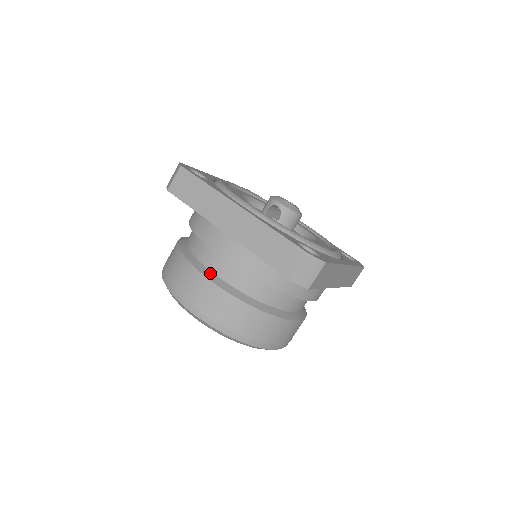
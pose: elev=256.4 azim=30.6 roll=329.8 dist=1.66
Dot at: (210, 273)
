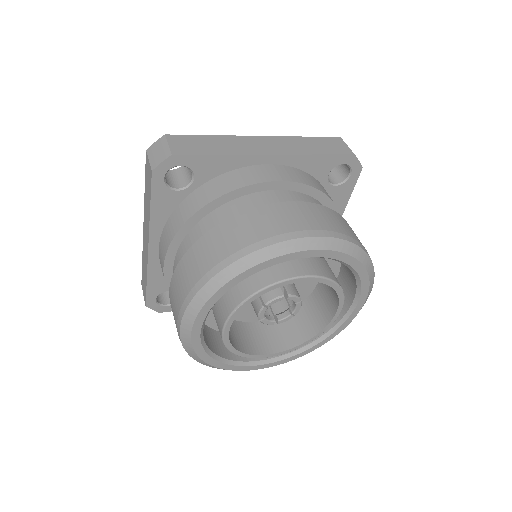
Dot at: occluded
